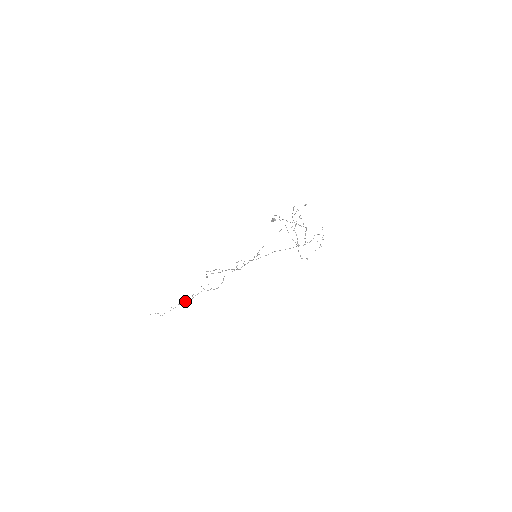
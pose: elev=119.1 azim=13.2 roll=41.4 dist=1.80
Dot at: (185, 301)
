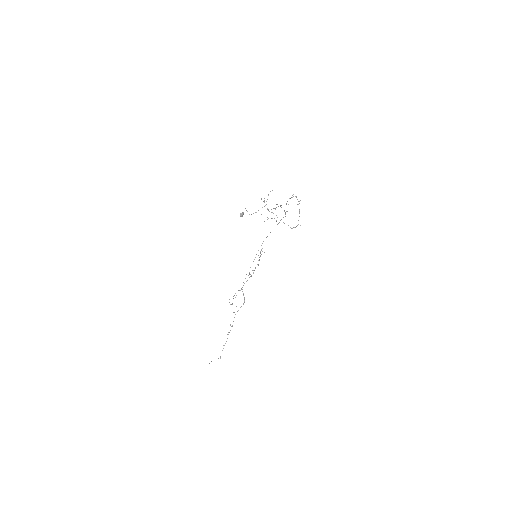
Dot at: occluded
